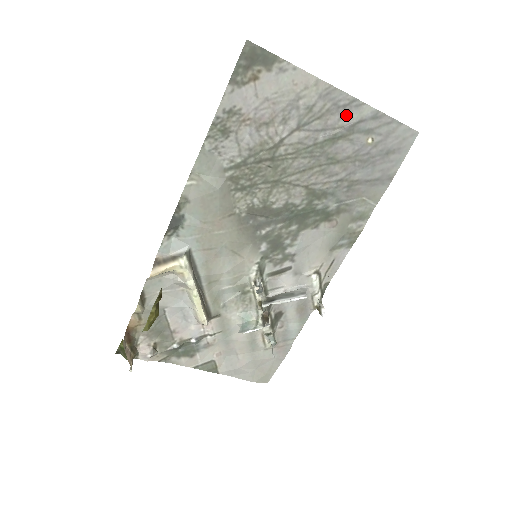
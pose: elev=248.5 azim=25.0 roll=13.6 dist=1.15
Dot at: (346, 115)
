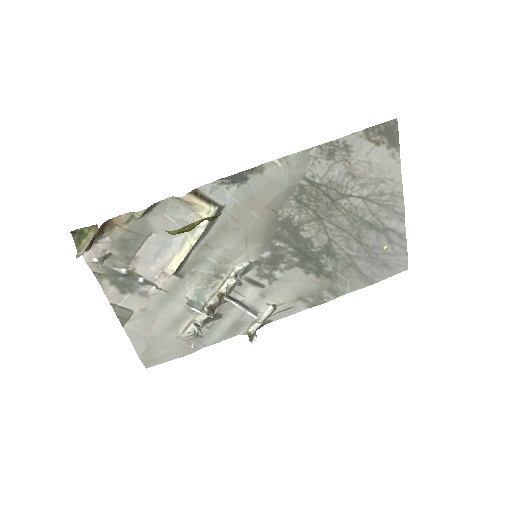
Dot at: (391, 219)
